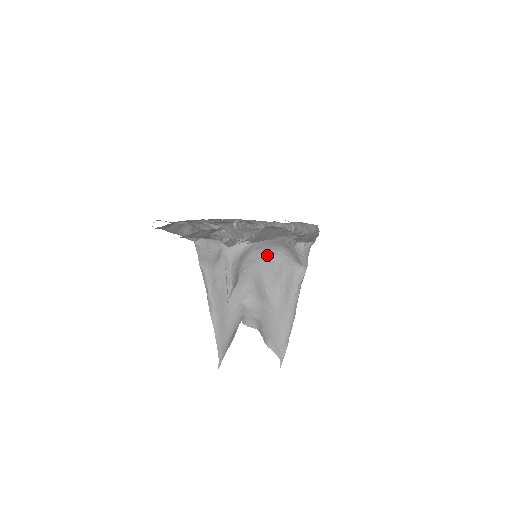
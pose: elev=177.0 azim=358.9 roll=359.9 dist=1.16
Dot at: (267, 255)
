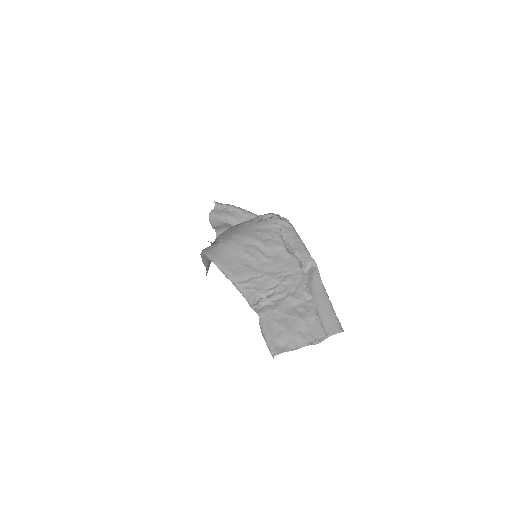
Dot at: occluded
